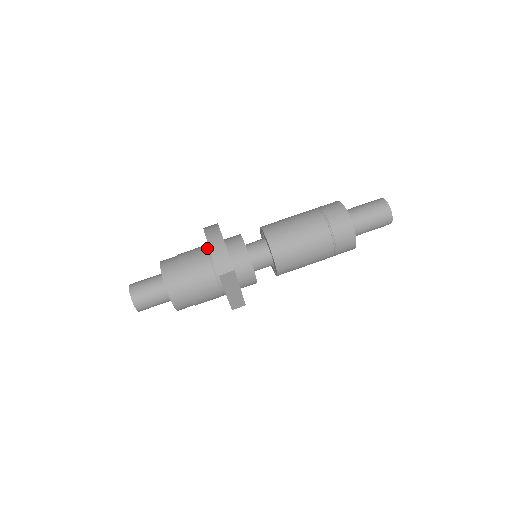
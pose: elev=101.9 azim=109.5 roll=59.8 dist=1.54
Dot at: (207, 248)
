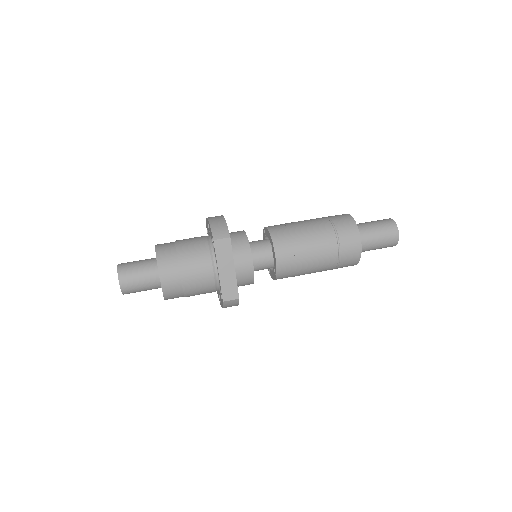
Dot at: occluded
